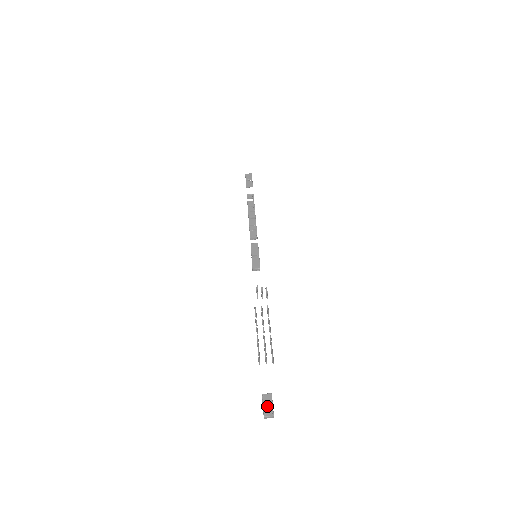
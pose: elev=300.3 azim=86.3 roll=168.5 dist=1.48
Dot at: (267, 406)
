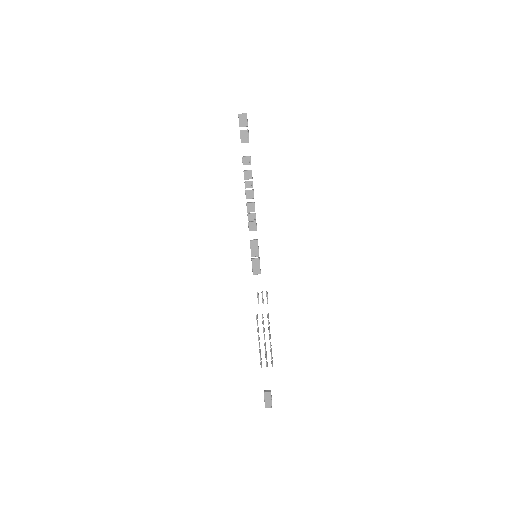
Dot at: (267, 401)
